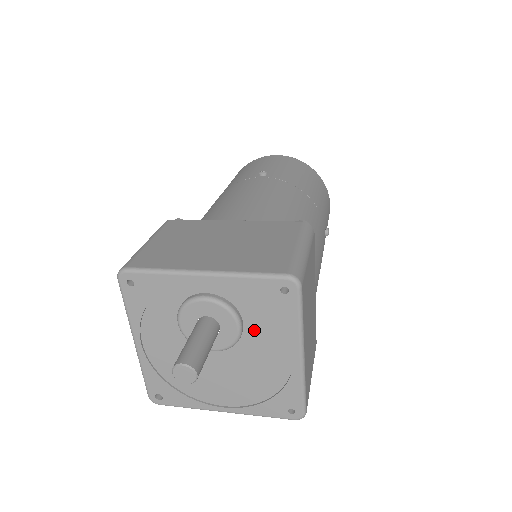
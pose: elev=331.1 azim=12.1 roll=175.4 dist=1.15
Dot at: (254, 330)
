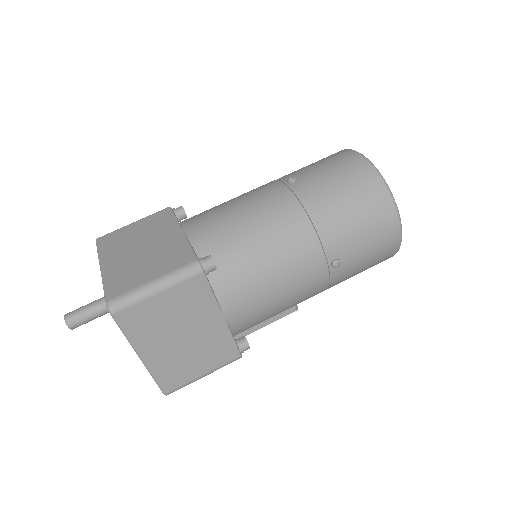
Dot at: occluded
